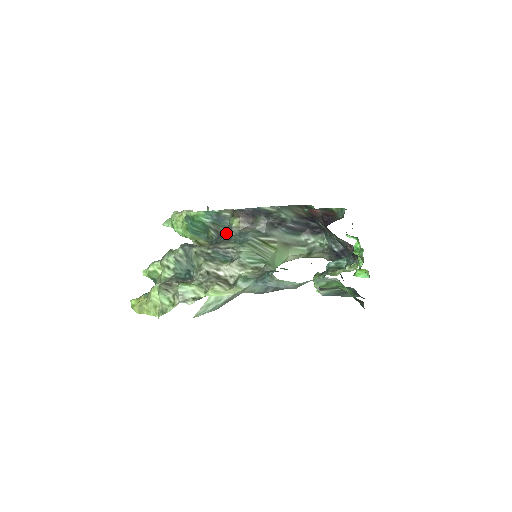
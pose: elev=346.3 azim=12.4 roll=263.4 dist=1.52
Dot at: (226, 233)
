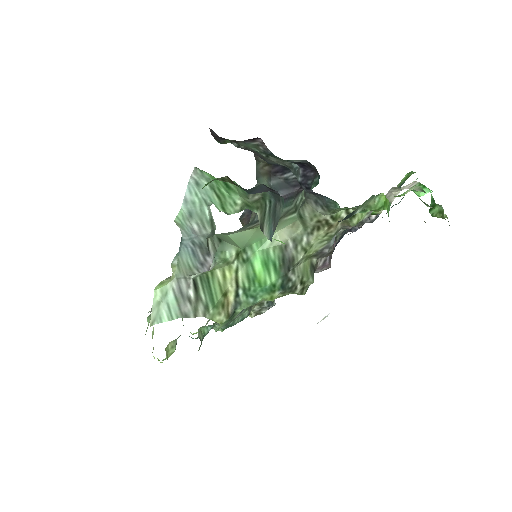
Dot at: occluded
